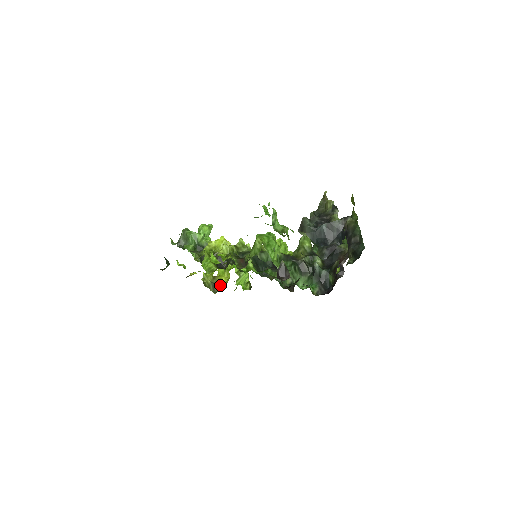
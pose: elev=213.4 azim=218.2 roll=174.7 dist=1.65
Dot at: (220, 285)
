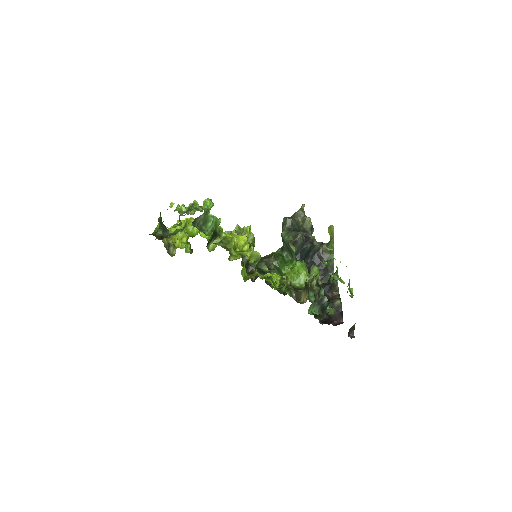
Dot at: (175, 247)
